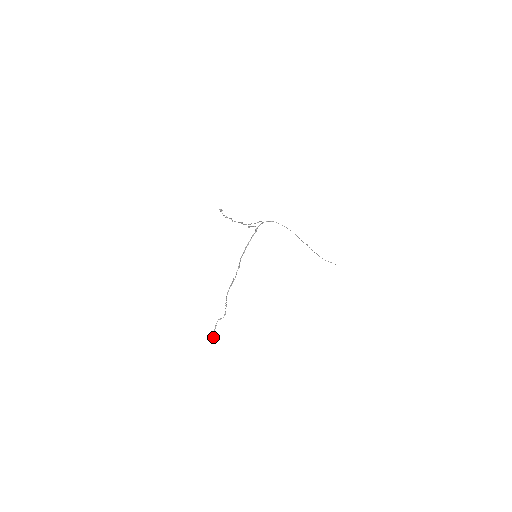
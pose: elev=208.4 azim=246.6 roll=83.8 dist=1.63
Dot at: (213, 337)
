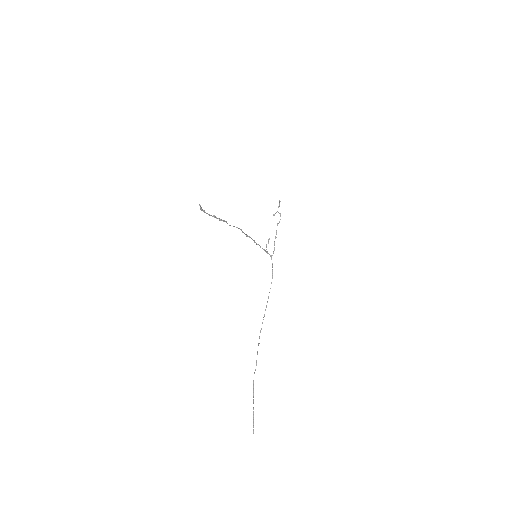
Dot at: (200, 205)
